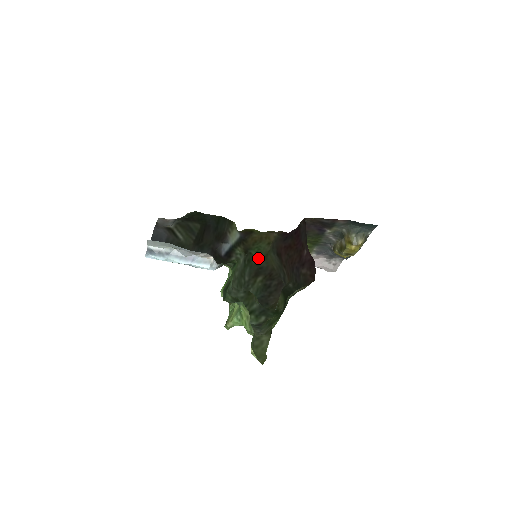
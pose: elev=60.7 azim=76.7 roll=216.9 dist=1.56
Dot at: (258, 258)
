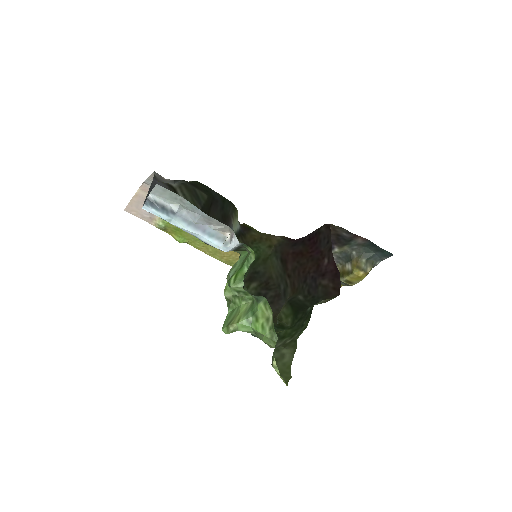
Dot at: (256, 260)
